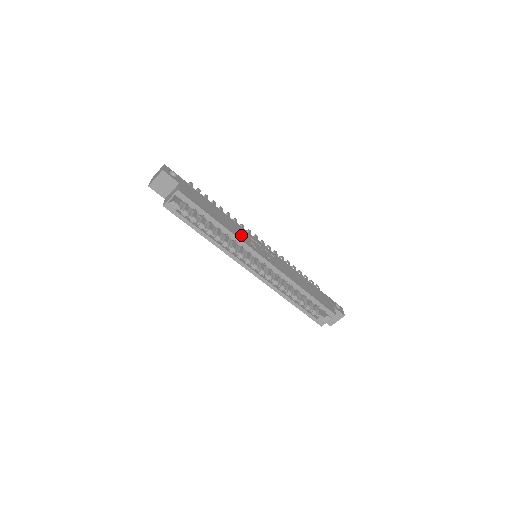
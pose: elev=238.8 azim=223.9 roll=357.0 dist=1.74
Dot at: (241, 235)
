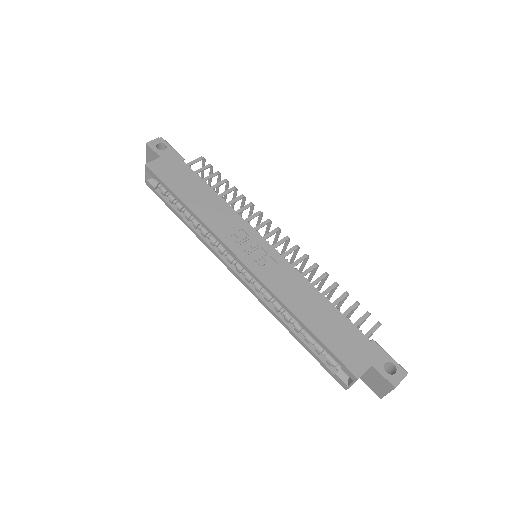
Dot at: (219, 223)
